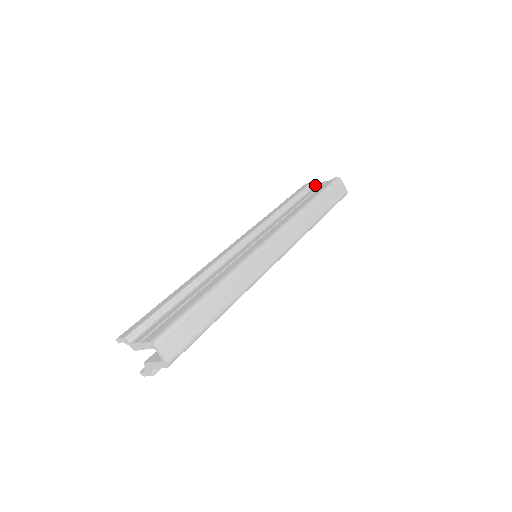
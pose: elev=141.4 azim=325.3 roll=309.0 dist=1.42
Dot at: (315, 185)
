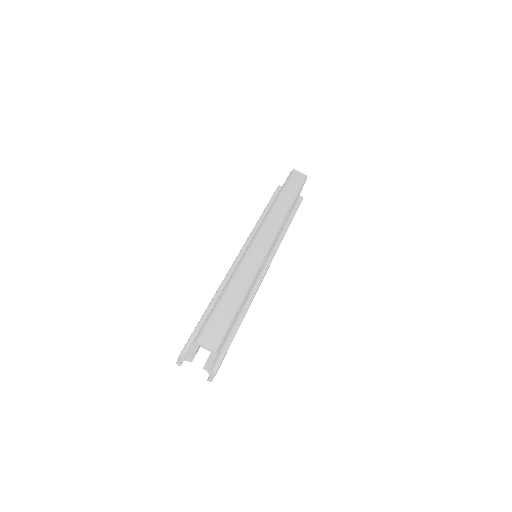
Dot at: occluded
